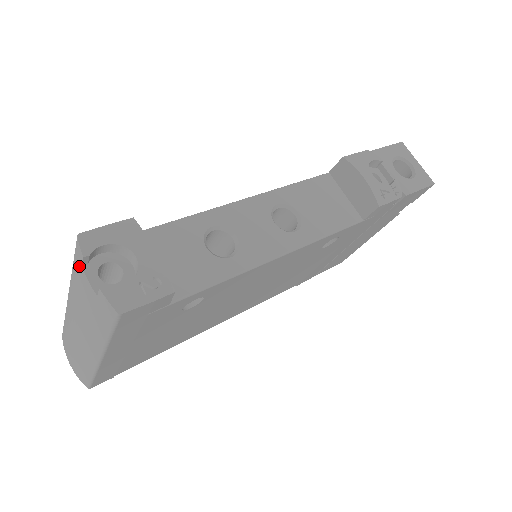
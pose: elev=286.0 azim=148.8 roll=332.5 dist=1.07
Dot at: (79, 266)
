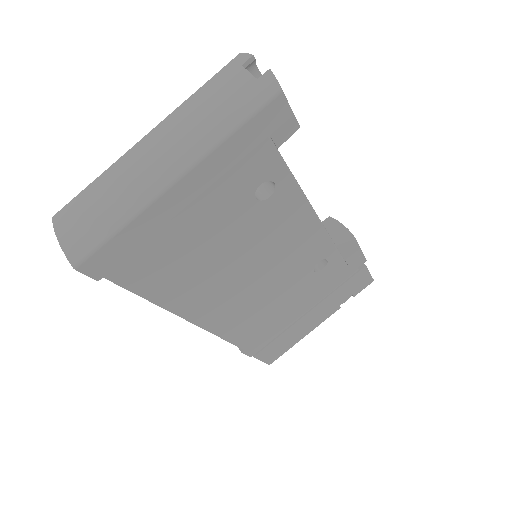
Dot at: (232, 70)
